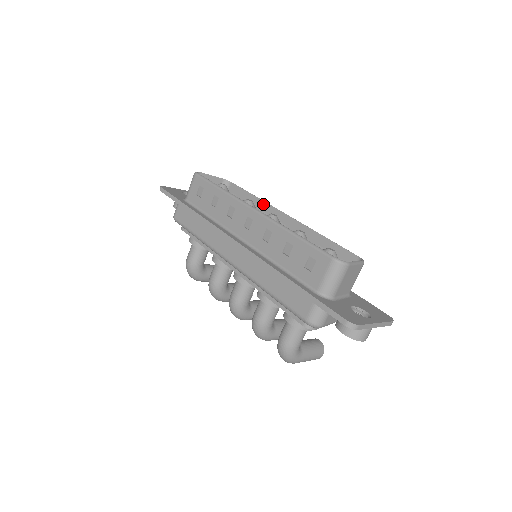
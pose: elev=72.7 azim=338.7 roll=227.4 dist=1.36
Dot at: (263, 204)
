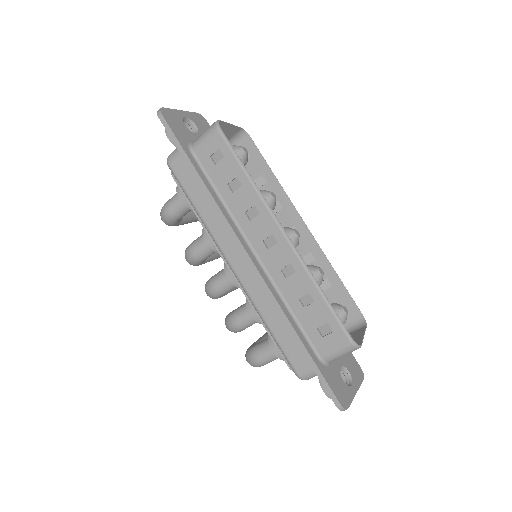
Dot at: (281, 192)
